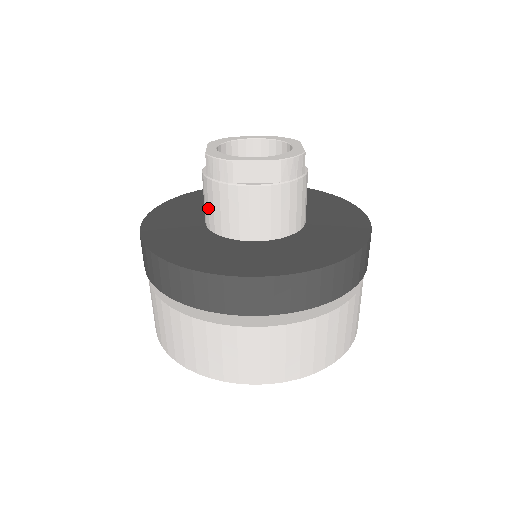
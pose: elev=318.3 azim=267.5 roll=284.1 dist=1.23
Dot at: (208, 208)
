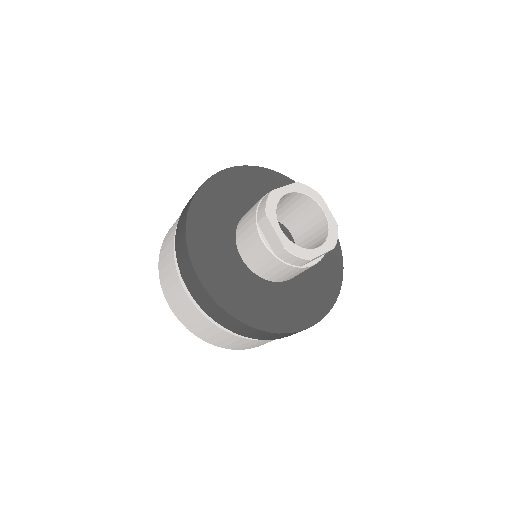
Dot at: (262, 266)
